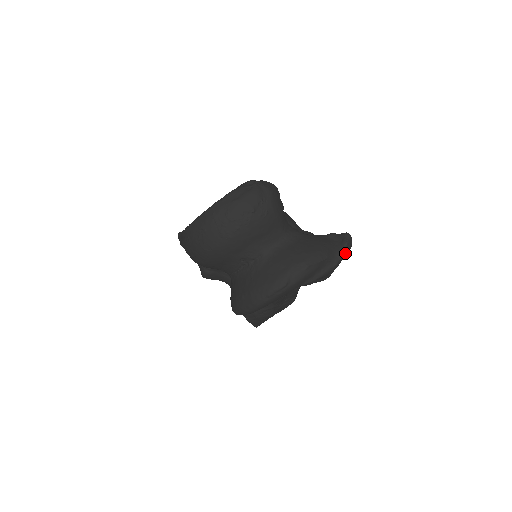
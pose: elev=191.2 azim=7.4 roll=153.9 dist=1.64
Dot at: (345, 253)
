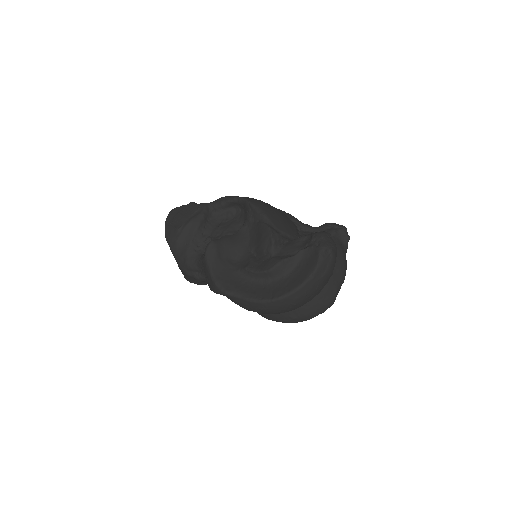
Dot at: occluded
